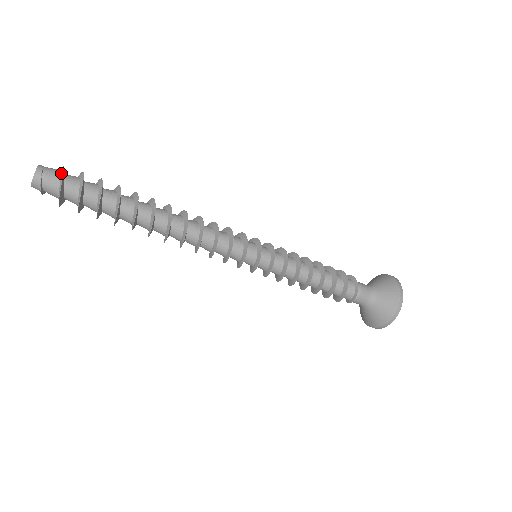
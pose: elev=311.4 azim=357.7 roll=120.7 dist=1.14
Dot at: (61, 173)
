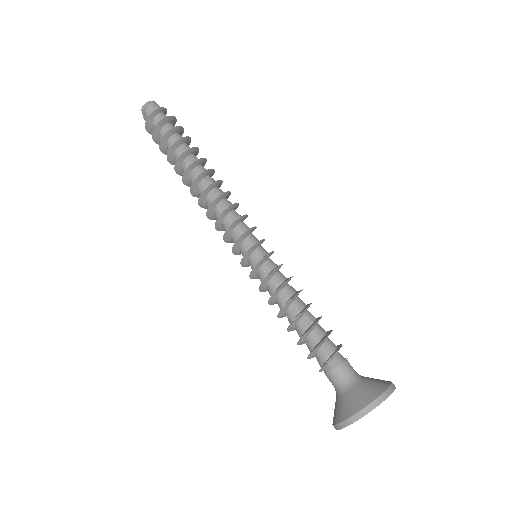
Dot at: (152, 113)
